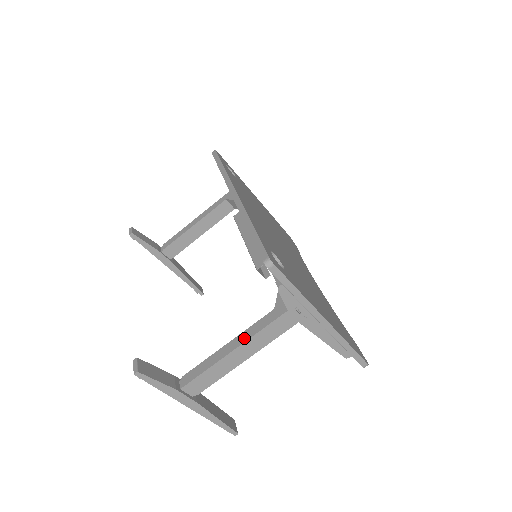
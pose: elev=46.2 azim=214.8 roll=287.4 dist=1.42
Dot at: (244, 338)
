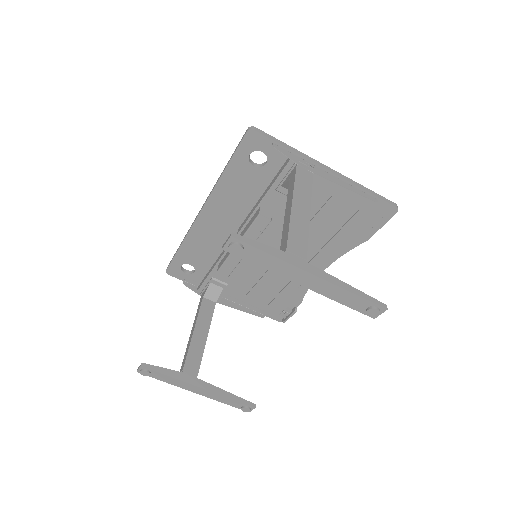
Dot at: (290, 197)
